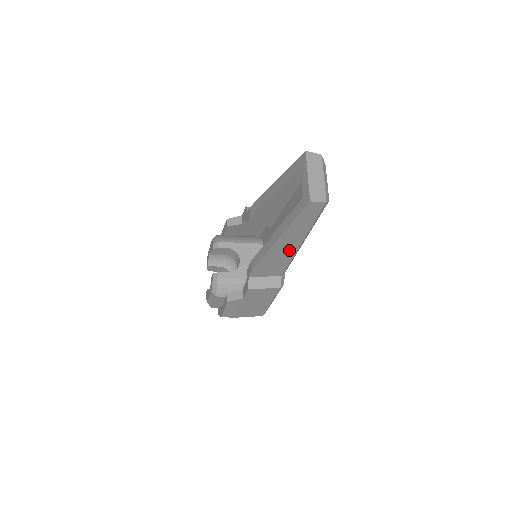
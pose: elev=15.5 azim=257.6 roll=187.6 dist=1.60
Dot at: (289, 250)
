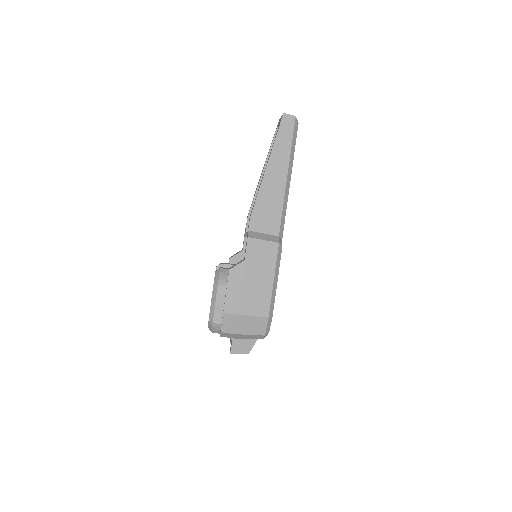
Dot at: (279, 185)
